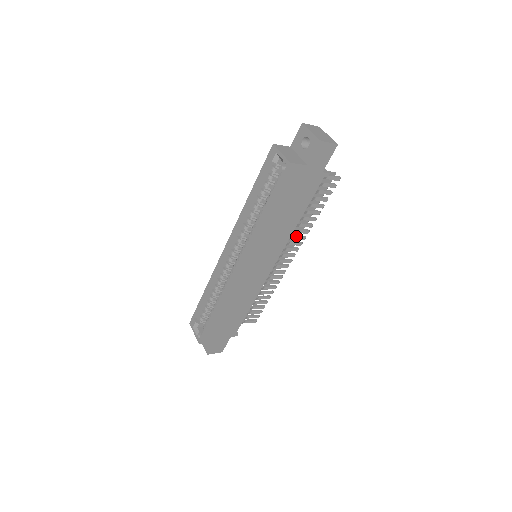
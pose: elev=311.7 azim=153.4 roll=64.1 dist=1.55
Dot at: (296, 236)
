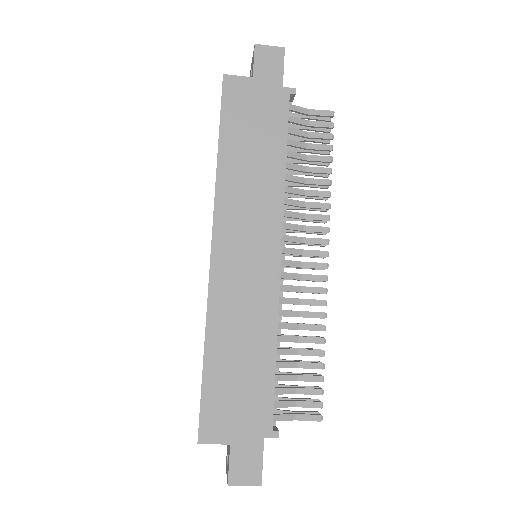
Dot at: (310, 214)
